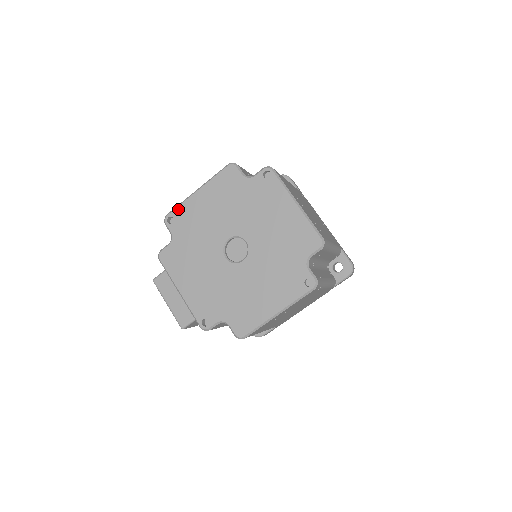
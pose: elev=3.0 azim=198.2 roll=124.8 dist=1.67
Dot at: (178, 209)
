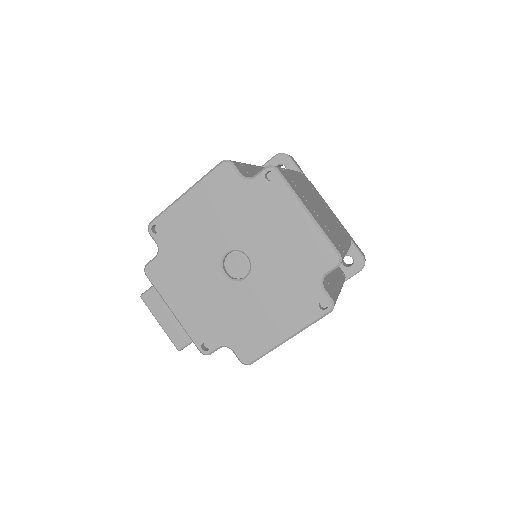
Dot at: (163, 216)
